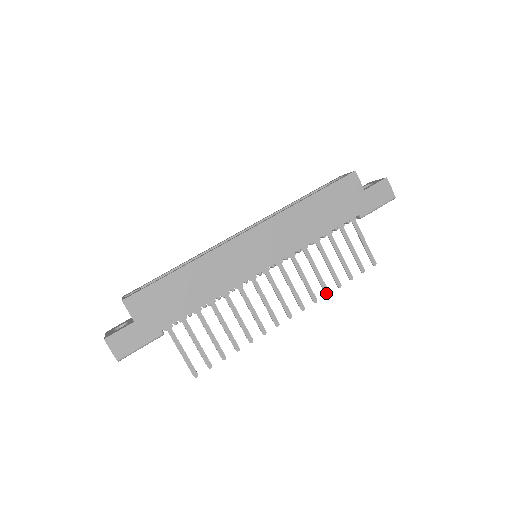
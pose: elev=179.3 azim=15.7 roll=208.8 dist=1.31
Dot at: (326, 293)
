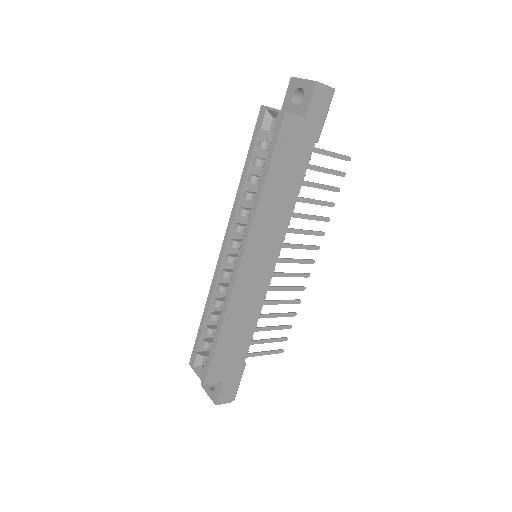
Dot at: (327, 221)
